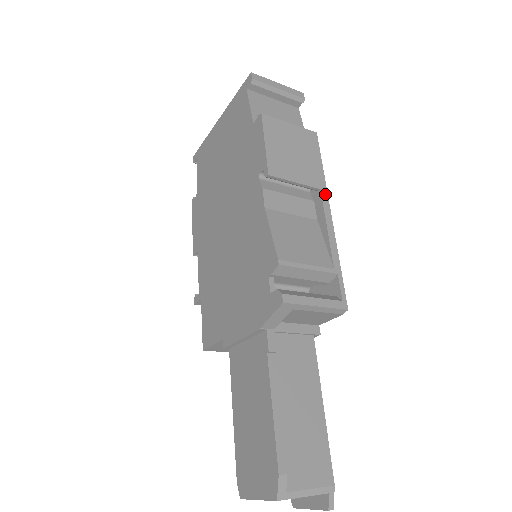
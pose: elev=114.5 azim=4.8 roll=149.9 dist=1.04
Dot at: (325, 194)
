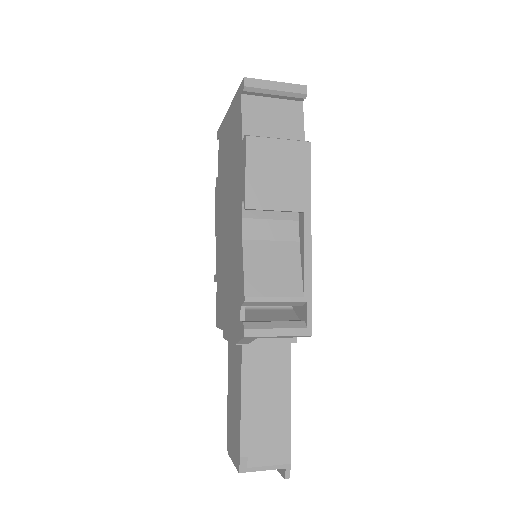
Dot at: (308, 217)
